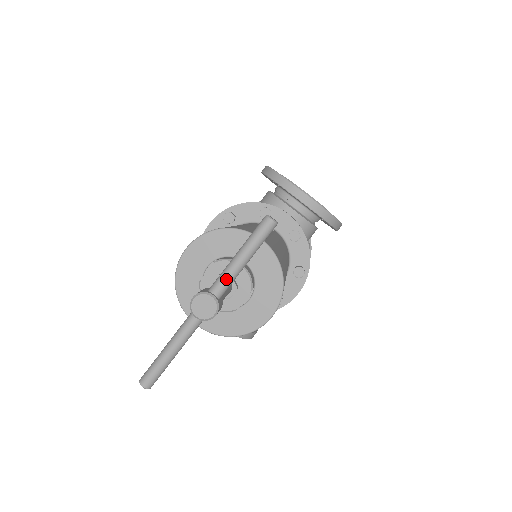
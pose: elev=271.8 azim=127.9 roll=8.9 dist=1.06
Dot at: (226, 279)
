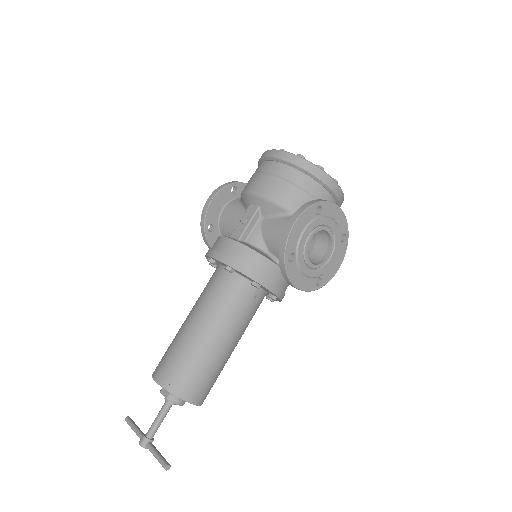
Dot at: (151, 452)
